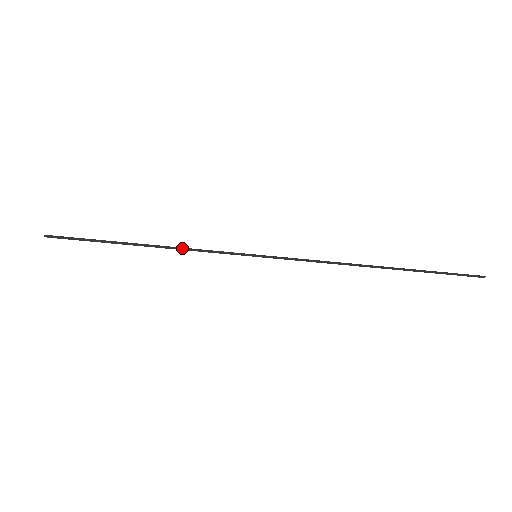
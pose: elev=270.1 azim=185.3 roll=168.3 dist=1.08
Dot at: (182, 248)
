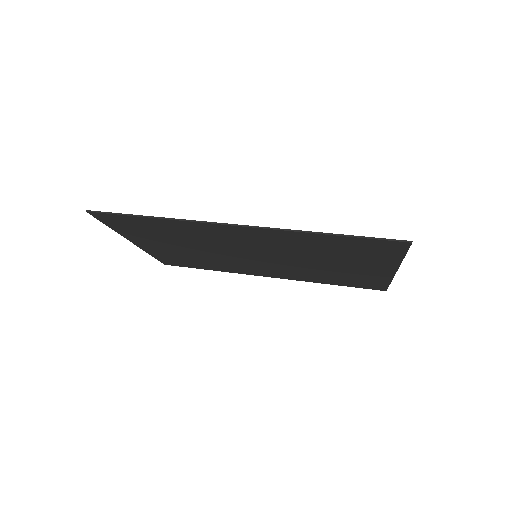
Dot at: (164, 218)
